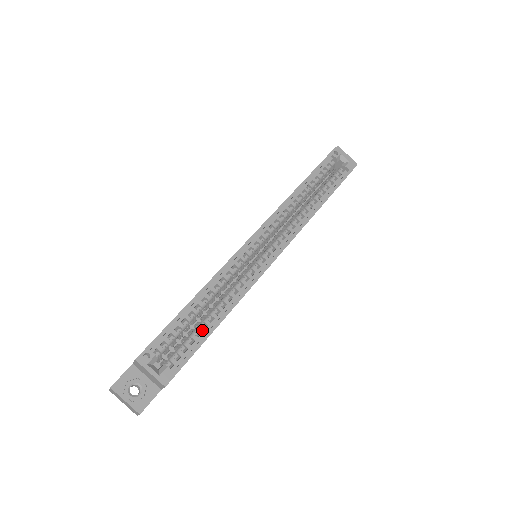
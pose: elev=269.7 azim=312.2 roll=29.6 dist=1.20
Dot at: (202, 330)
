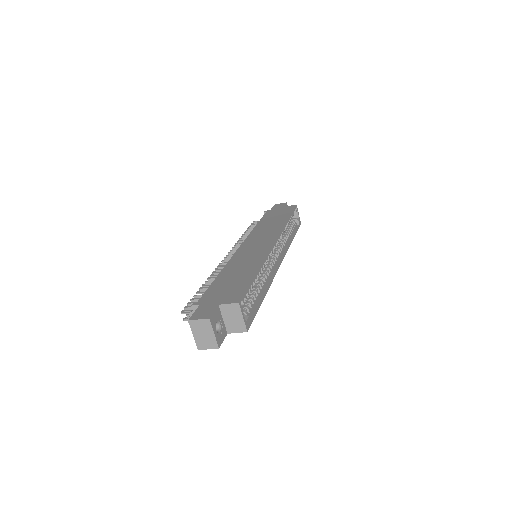
Dot at: (256, 298)
